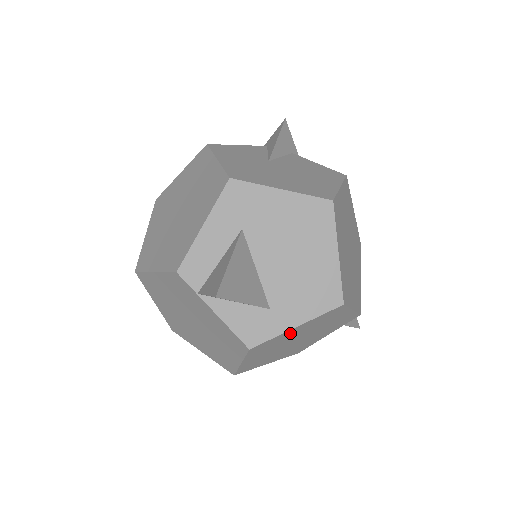
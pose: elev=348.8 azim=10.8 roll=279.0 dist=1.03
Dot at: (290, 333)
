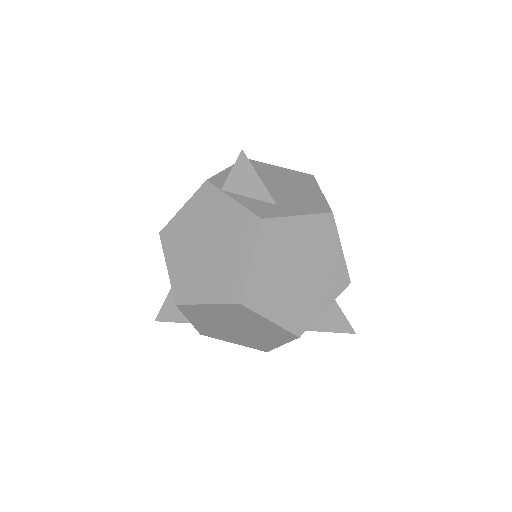
Dot at: (293, 229)
